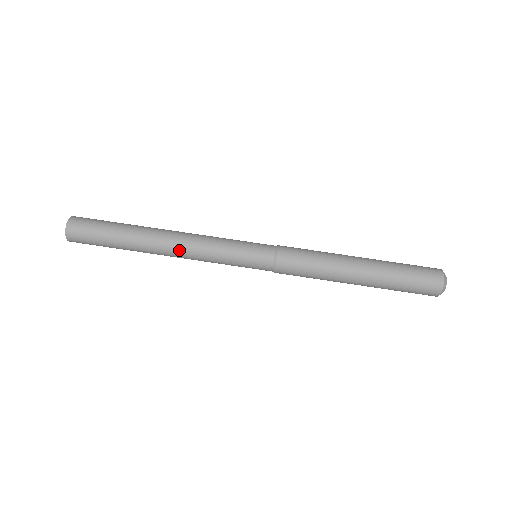
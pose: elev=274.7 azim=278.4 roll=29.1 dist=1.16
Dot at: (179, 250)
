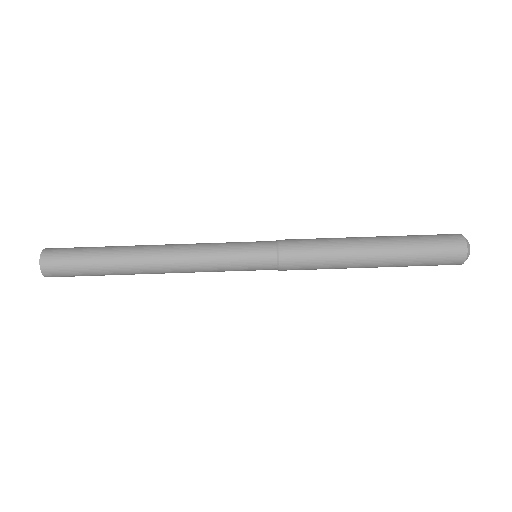
Dot at: (170, 260)
